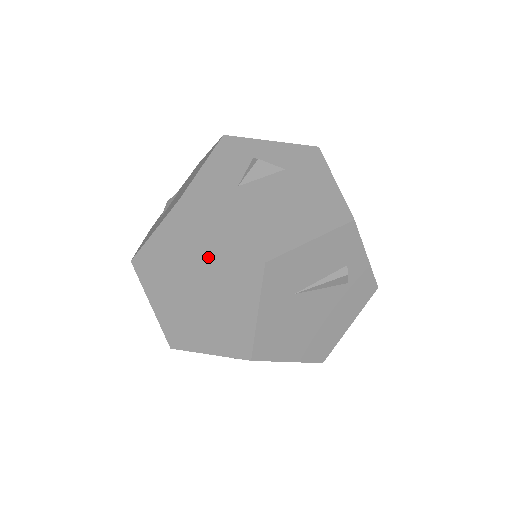
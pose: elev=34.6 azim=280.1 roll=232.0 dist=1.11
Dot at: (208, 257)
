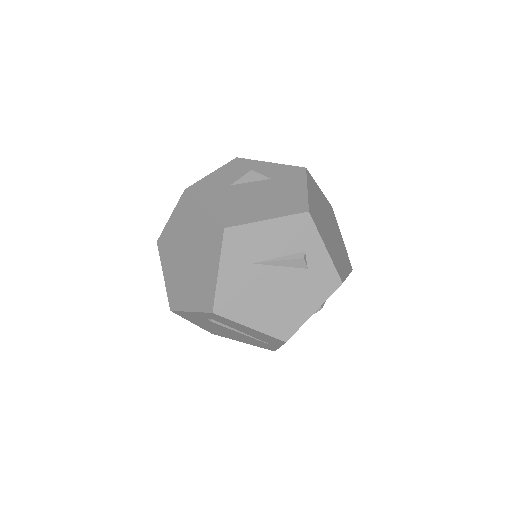
Dot at: (196, 230)
